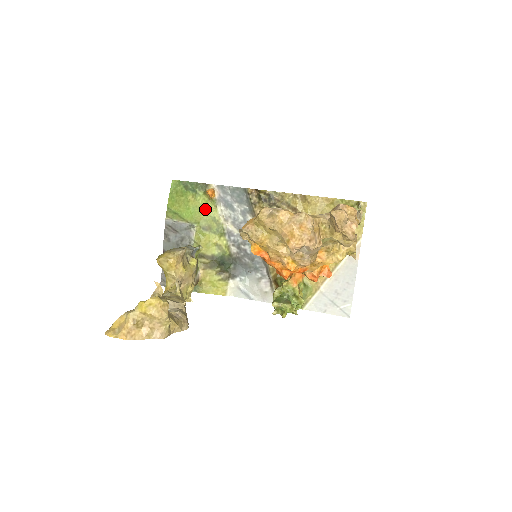
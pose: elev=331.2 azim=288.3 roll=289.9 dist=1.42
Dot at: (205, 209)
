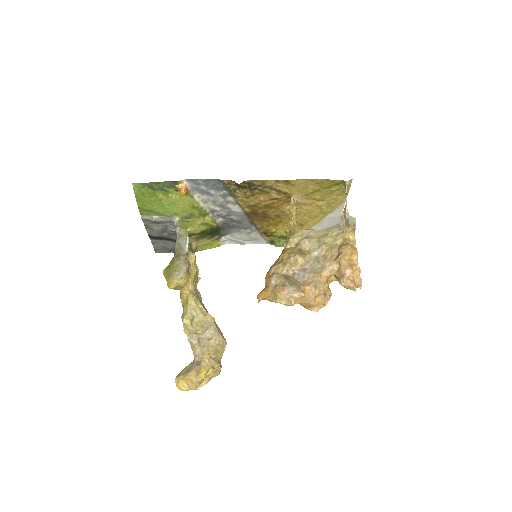
Dot at: (181, 202)
